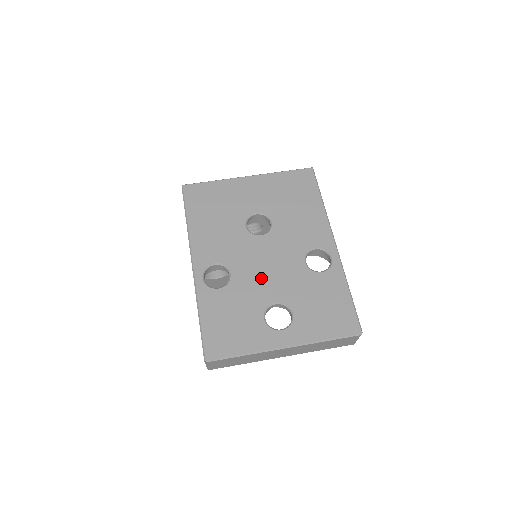
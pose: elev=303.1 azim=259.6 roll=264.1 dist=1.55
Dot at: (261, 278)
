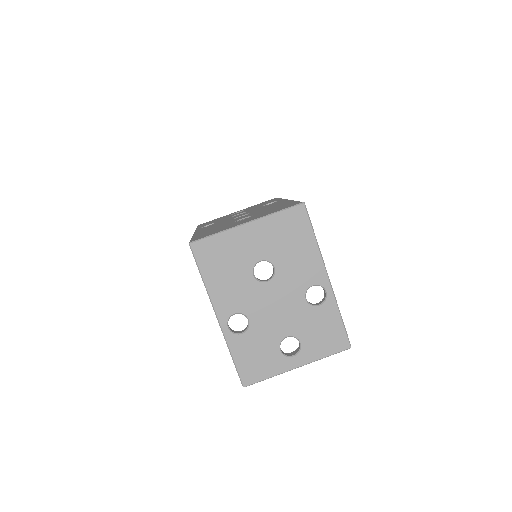
Dot at: (273, 319)
